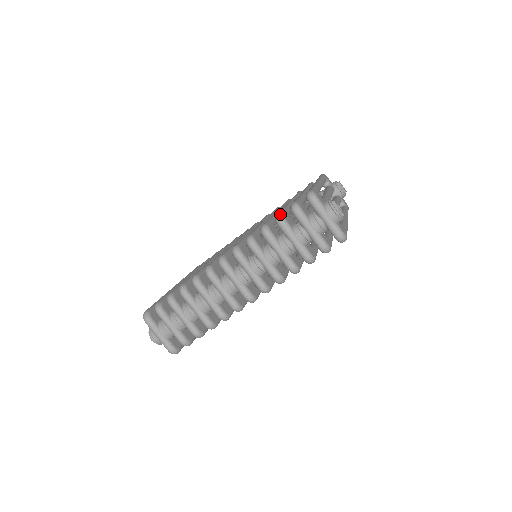
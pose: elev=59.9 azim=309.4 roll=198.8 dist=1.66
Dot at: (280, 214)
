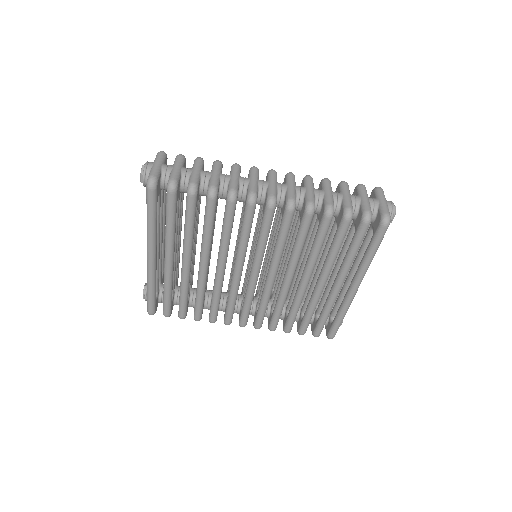
Dot at: occluded
